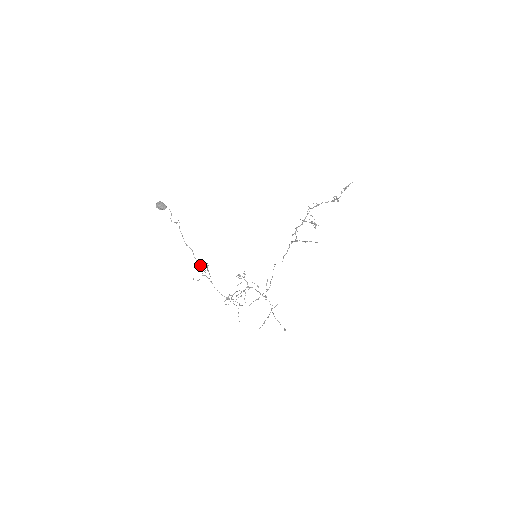
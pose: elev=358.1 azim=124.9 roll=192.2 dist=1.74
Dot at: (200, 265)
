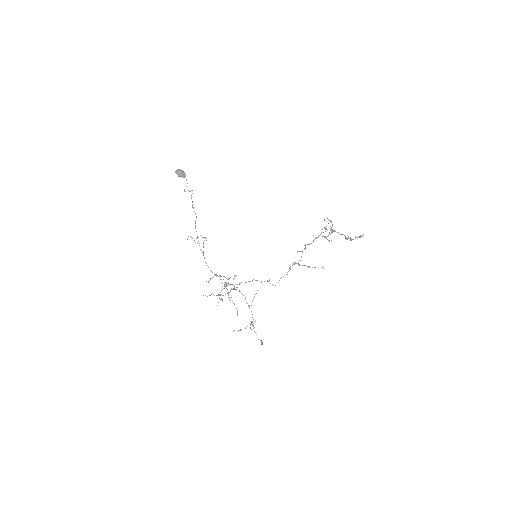
Dot at: (197, 236)
